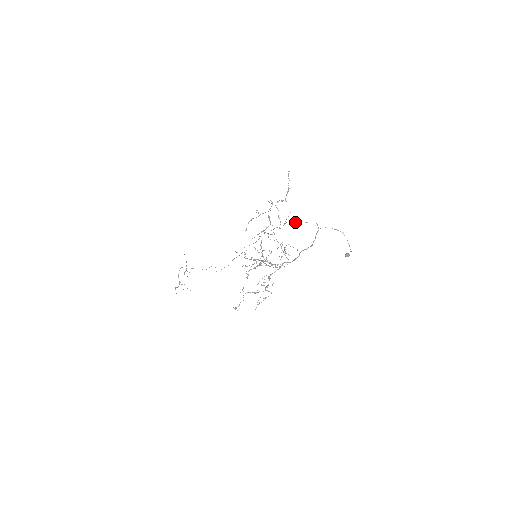
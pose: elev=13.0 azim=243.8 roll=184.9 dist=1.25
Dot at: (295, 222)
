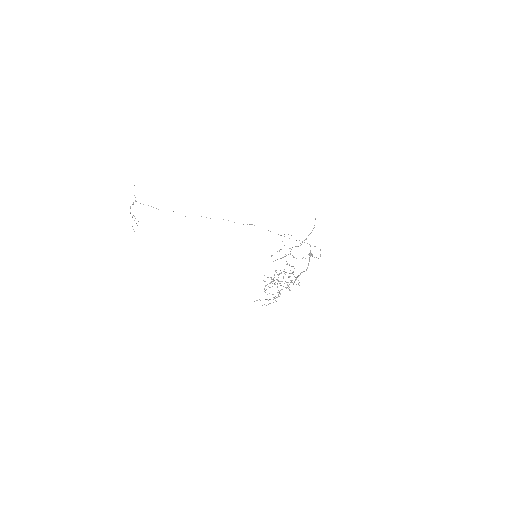
Dot at: occluded
